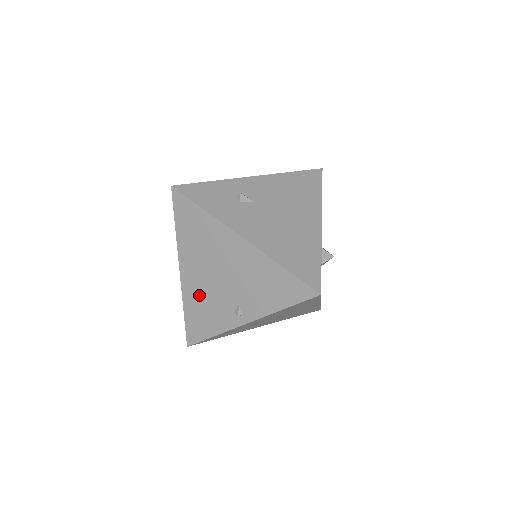
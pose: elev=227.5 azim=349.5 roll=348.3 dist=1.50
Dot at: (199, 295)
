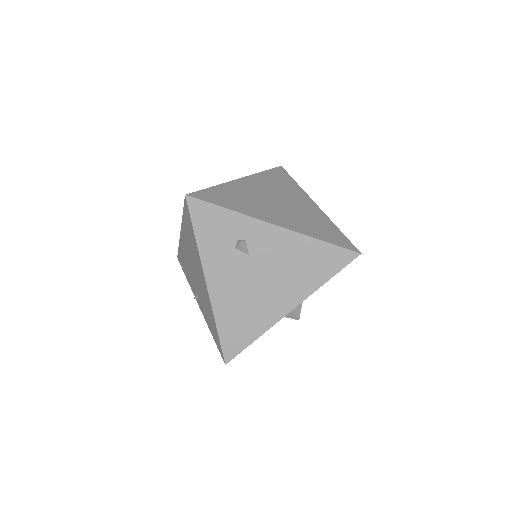
Dot at: (185, 256)
